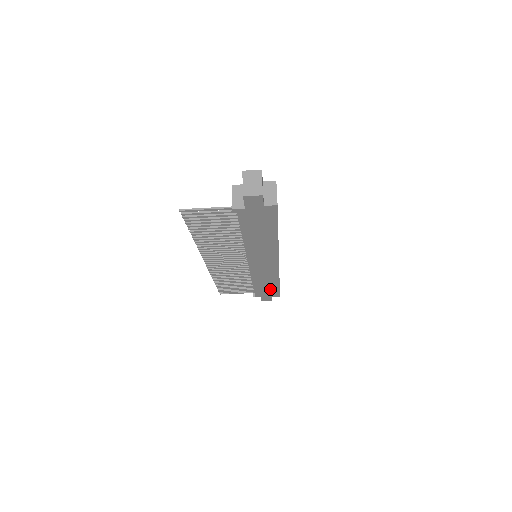
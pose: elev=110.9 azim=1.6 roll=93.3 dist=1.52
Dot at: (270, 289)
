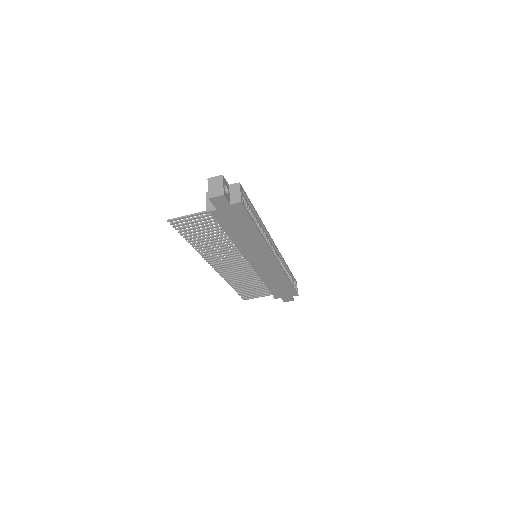
Dot at: (284, 288)
